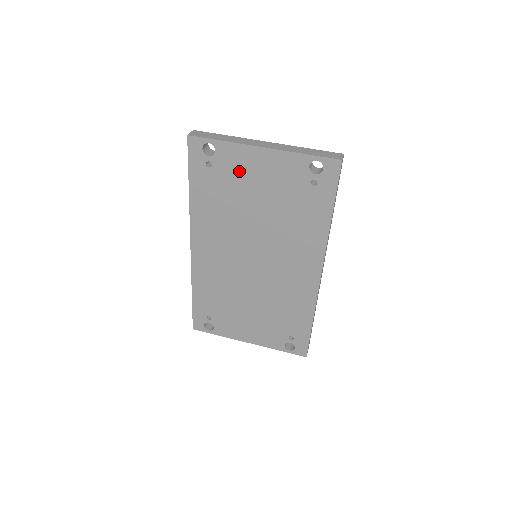
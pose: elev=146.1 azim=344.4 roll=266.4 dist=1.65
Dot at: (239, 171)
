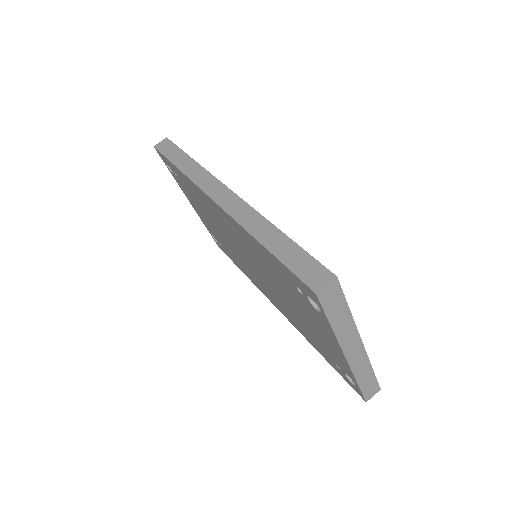
Dot at: (312, 316)
